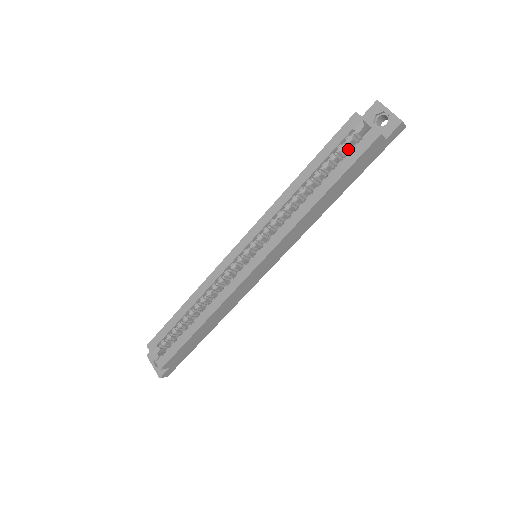
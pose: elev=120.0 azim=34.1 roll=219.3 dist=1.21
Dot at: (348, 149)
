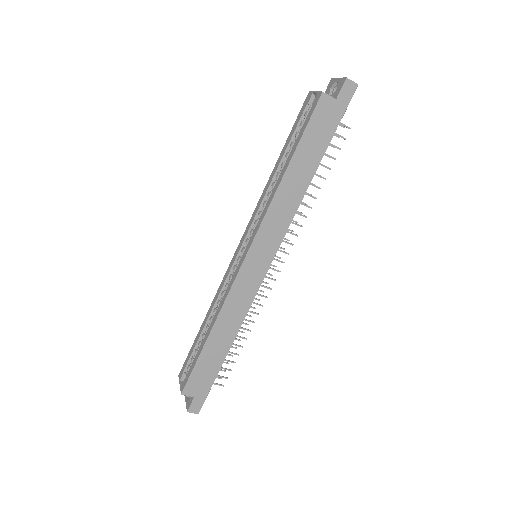
Dot at: occluded
